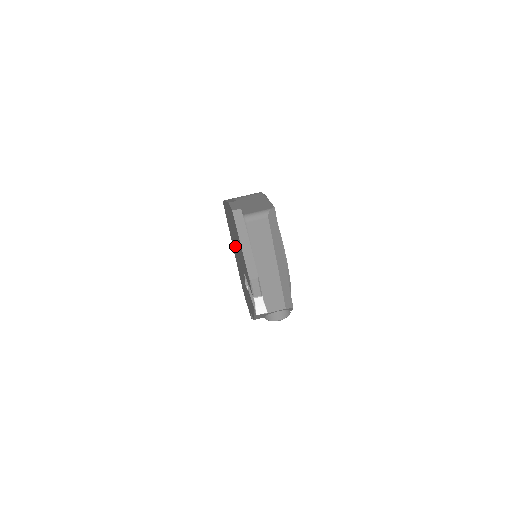
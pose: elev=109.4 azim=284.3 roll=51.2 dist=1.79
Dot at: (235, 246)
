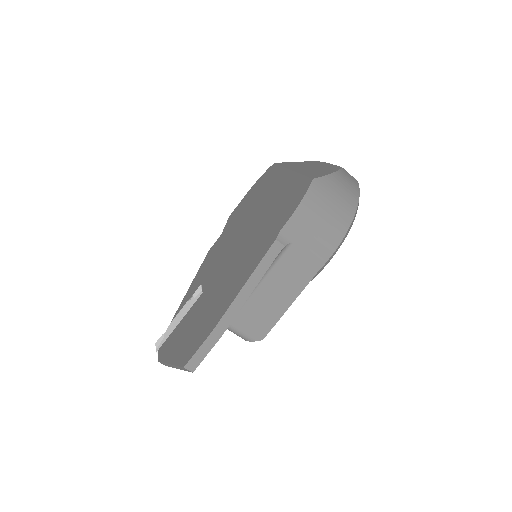
Dot at: (244, 245)
